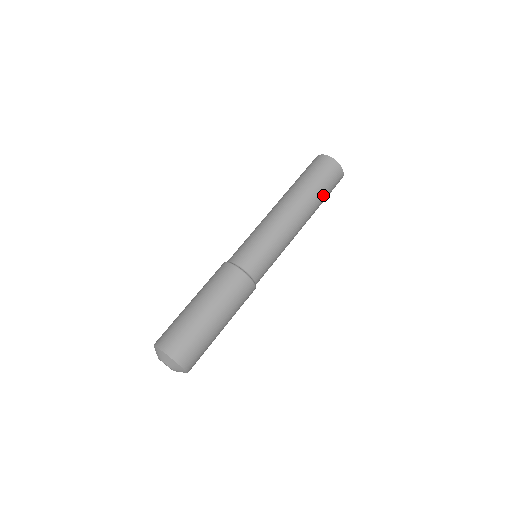
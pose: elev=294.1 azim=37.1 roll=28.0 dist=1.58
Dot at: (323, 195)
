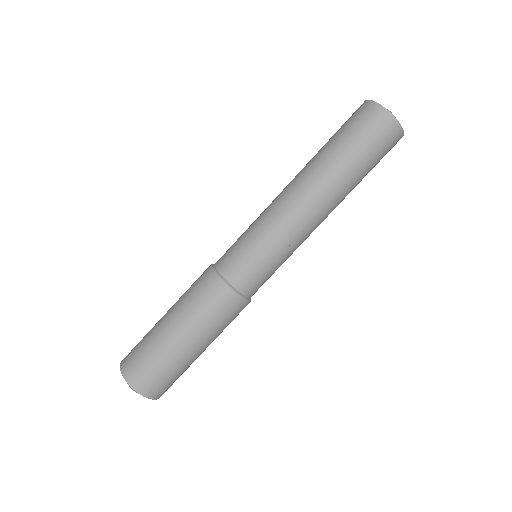
Dot at: occluded
